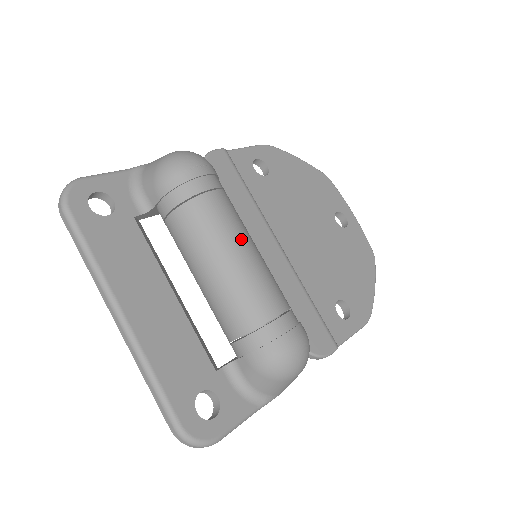
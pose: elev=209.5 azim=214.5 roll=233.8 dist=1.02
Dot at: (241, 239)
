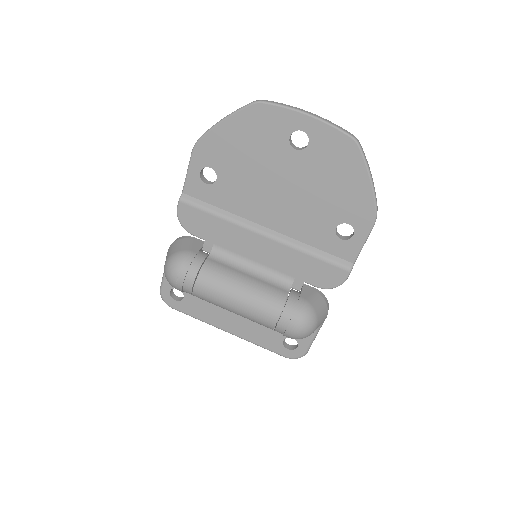
Dot at: (227, 300)
